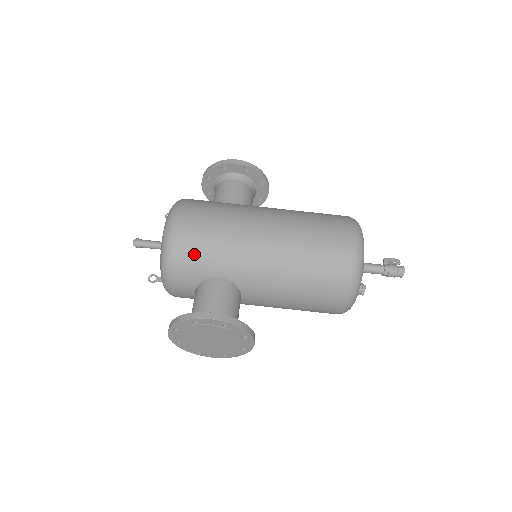
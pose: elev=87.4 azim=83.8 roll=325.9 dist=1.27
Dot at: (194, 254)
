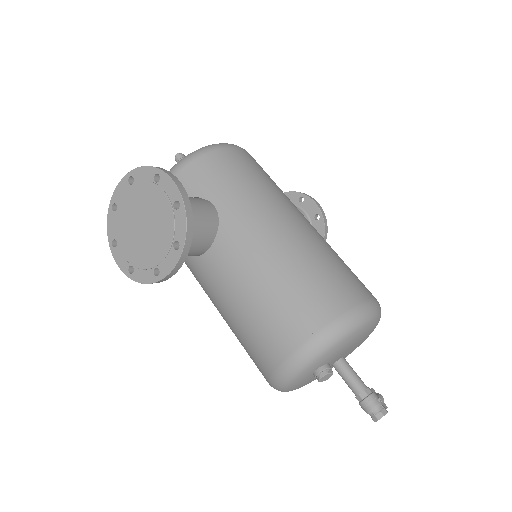
Dot at: (218, 169)
